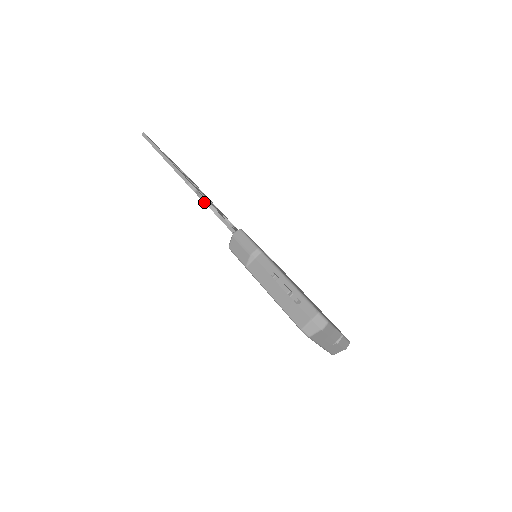
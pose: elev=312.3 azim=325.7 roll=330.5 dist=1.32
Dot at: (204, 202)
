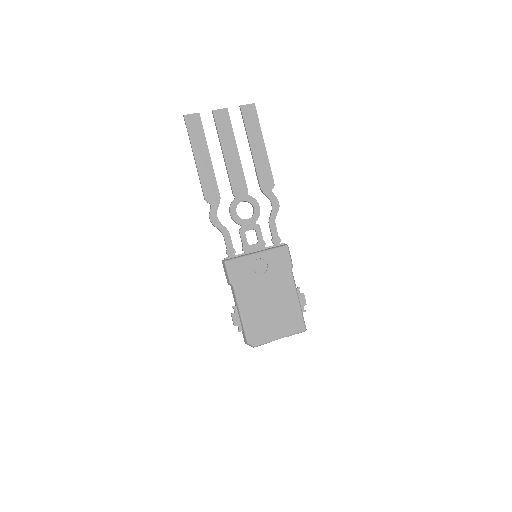
Dot at: (212, 223)
